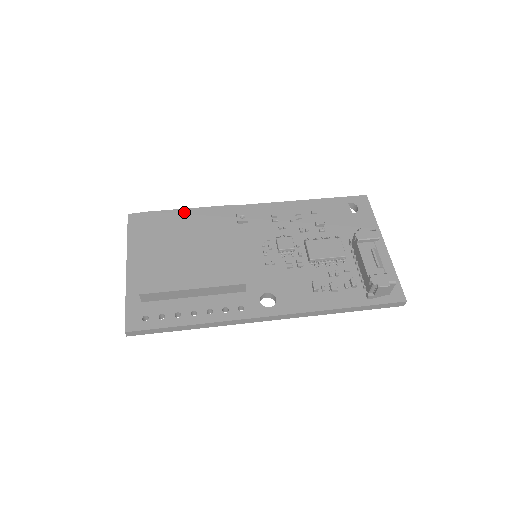
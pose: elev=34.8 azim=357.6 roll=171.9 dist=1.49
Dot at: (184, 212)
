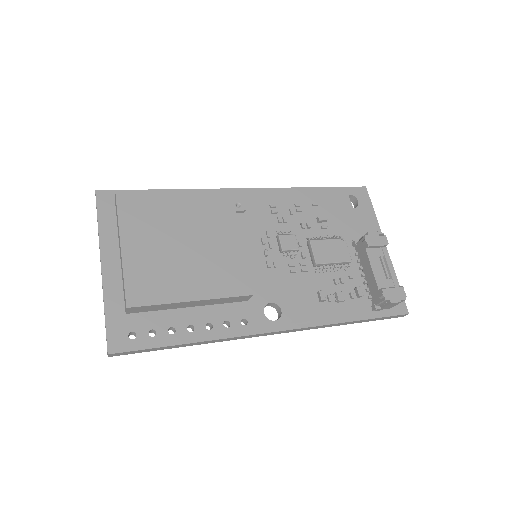
Dot at: (172, 196)
